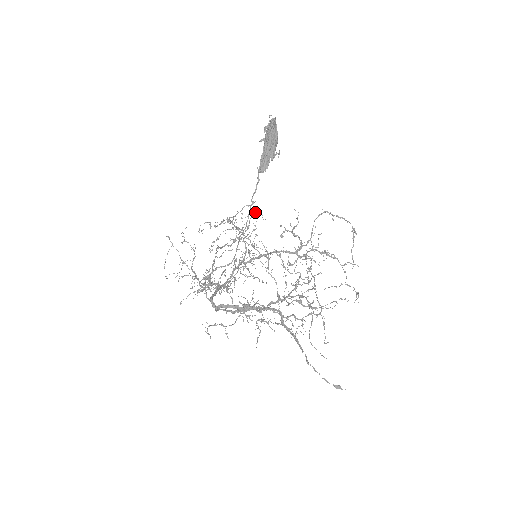
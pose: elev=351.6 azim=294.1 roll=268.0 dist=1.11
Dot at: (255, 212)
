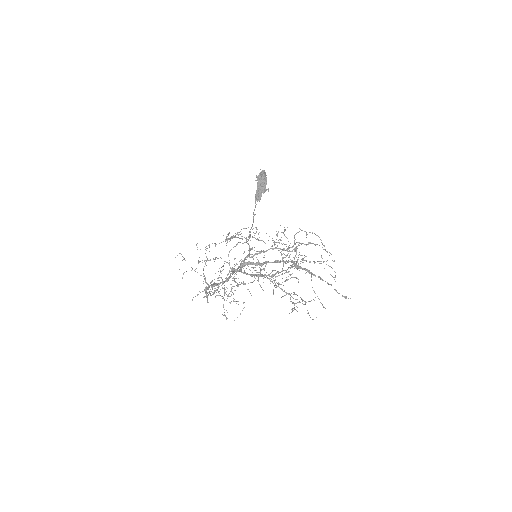
Dot at: occluded
